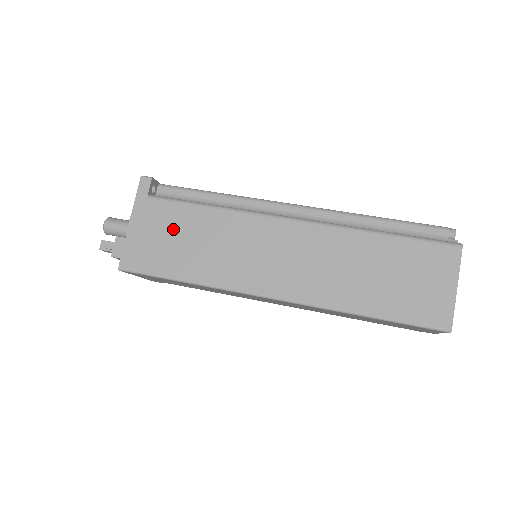
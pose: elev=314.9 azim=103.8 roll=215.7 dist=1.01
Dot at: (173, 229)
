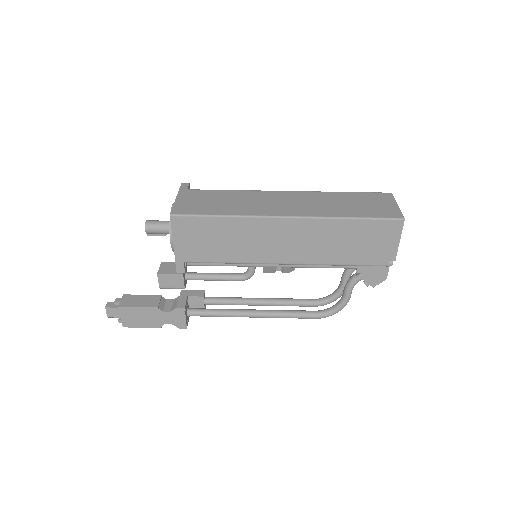
Dot at: (208, 198)
